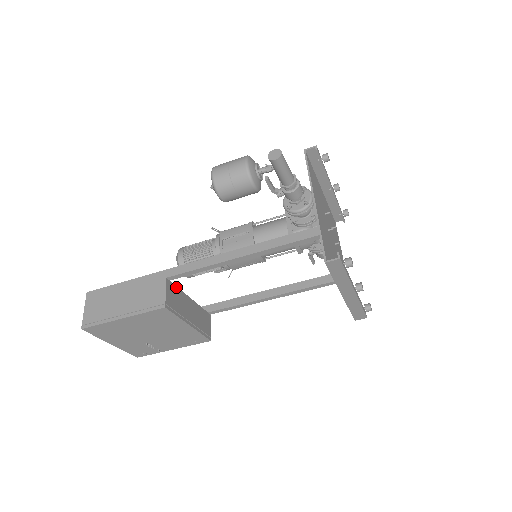
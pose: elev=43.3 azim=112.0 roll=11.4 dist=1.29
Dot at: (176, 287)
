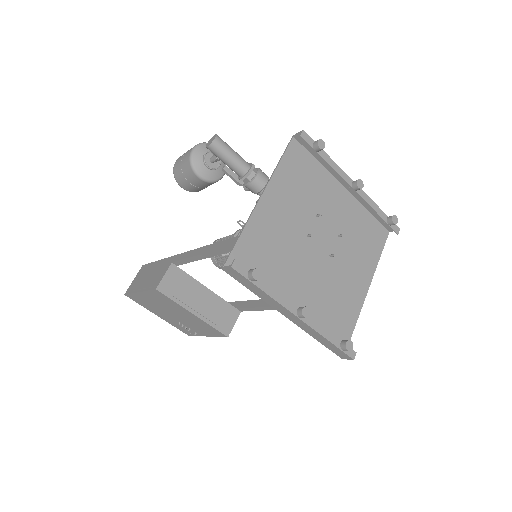
Dot at: (186, 274)
